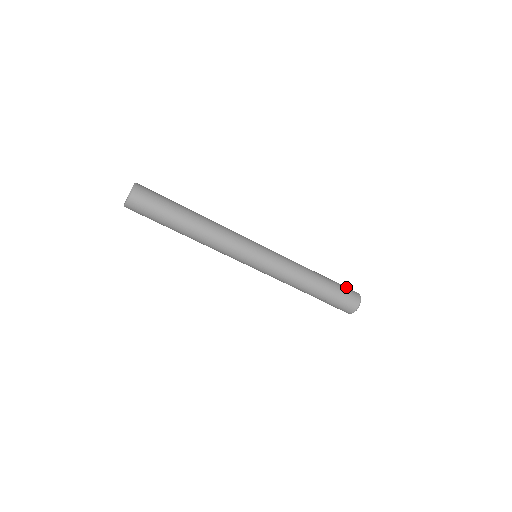
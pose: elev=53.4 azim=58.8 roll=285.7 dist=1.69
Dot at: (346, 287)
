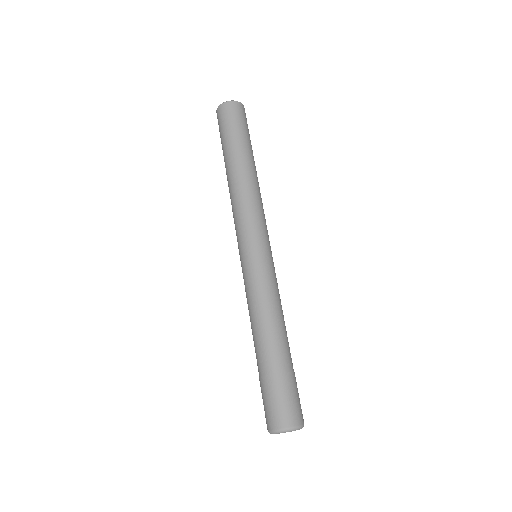
Dot at: occluded
